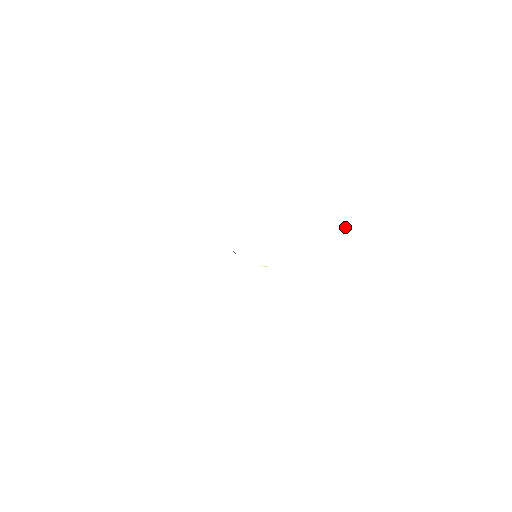
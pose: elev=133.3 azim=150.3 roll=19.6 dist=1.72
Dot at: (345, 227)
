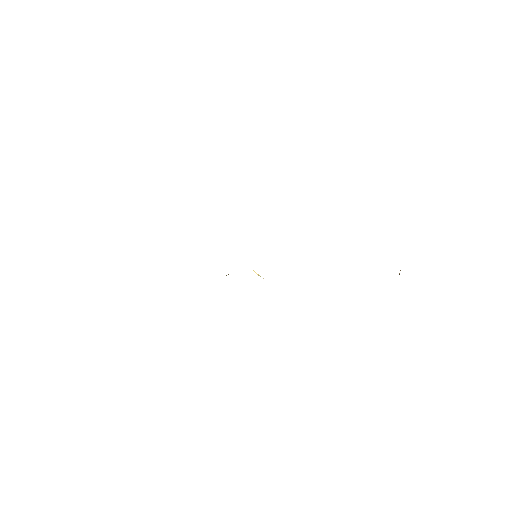
Dot at: (399, 273)
